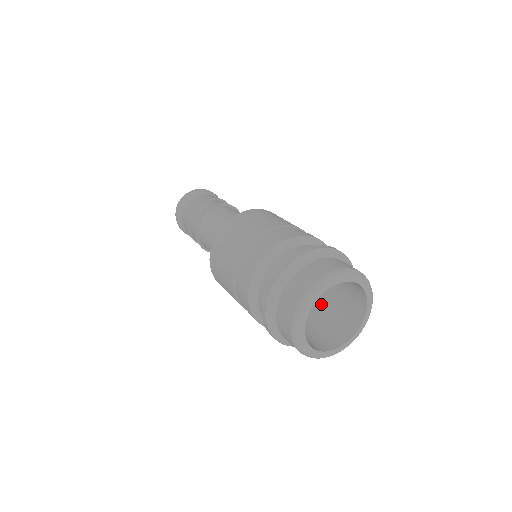
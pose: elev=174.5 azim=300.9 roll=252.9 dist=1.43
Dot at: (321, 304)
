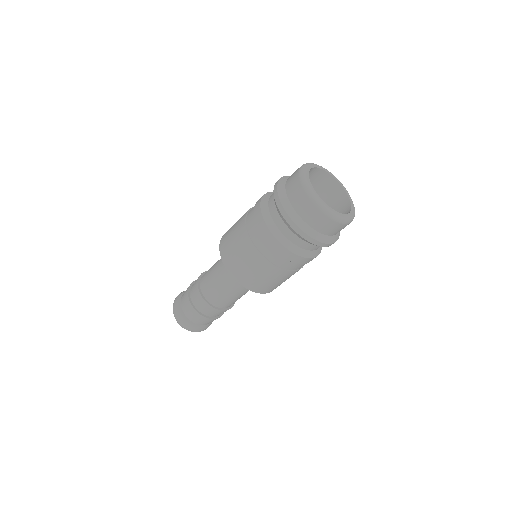
Dot at: occluded
